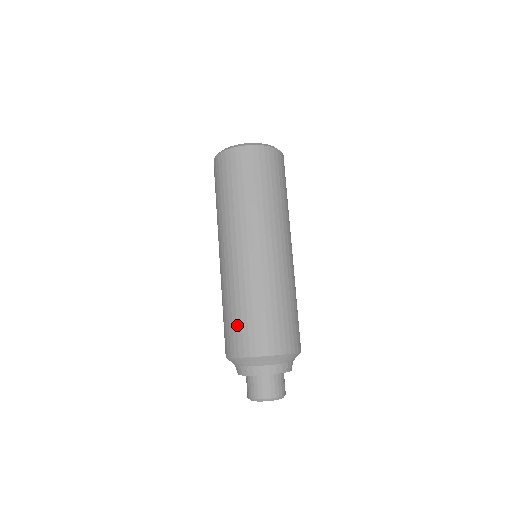
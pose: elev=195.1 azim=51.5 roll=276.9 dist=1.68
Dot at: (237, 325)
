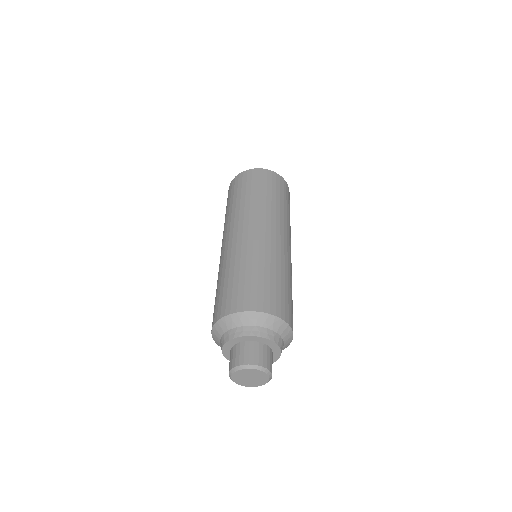
Dot at: (233, 287)
